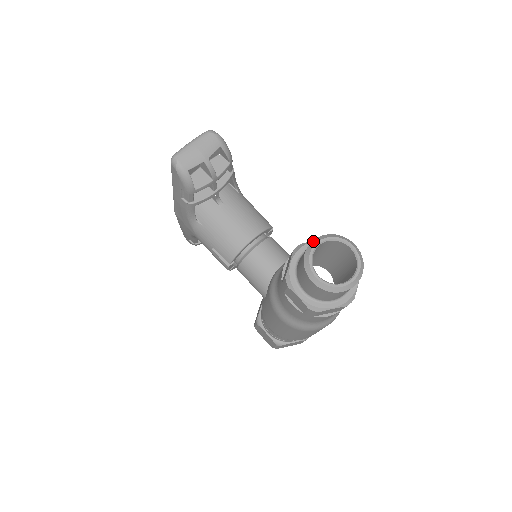
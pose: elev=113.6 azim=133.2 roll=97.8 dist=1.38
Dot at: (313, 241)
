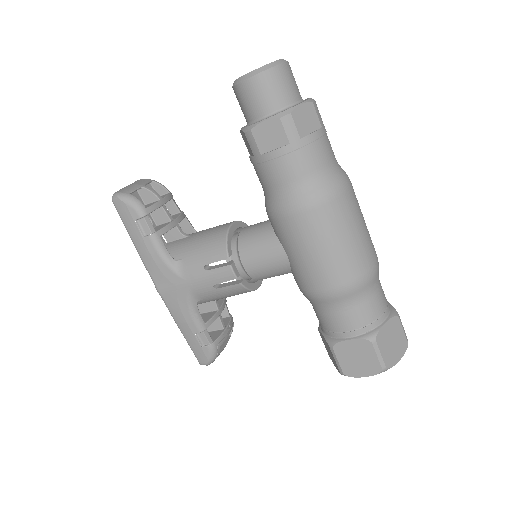
Dot at: occluded
